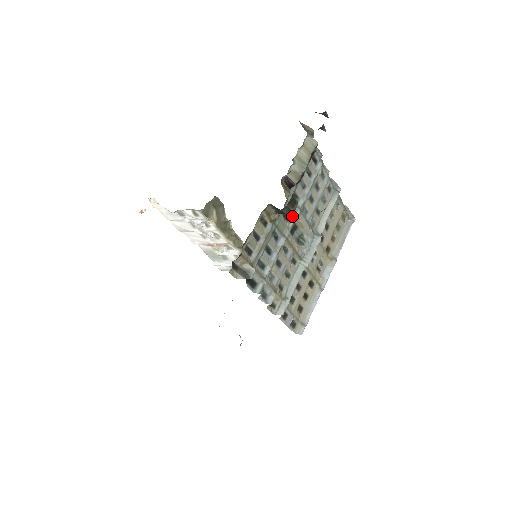
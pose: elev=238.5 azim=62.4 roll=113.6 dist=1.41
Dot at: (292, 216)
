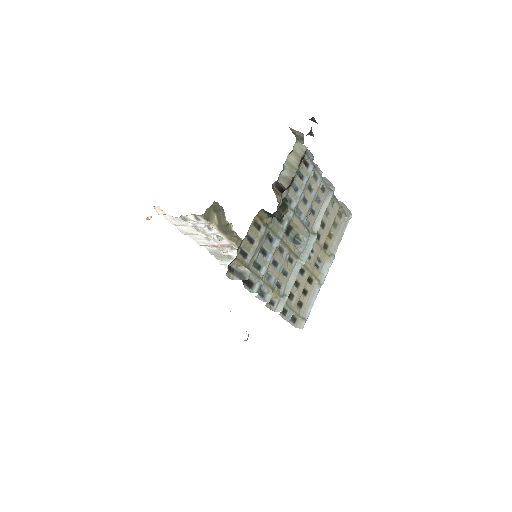
Dot at: (286, 218)
